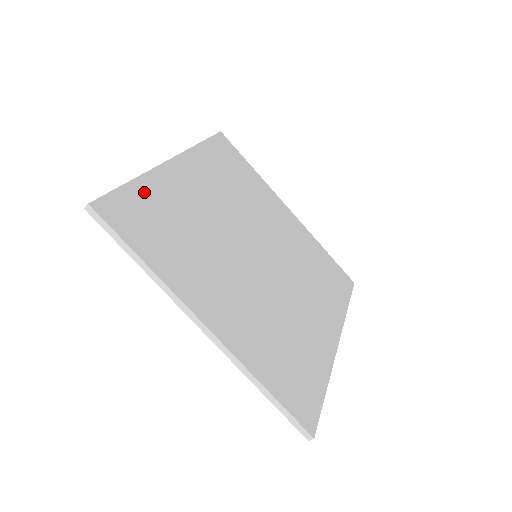
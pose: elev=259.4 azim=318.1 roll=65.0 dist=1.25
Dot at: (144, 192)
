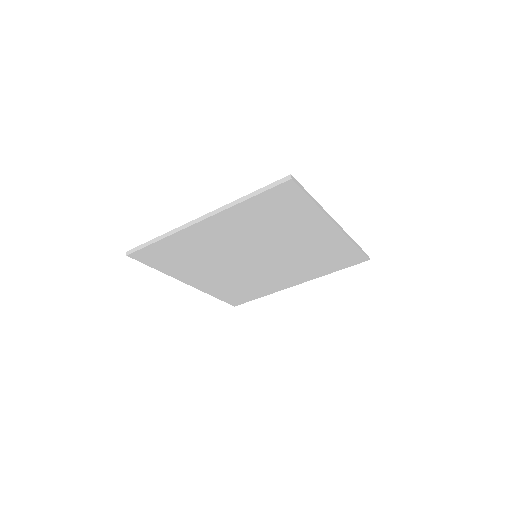
Dot at: (167, 244)
